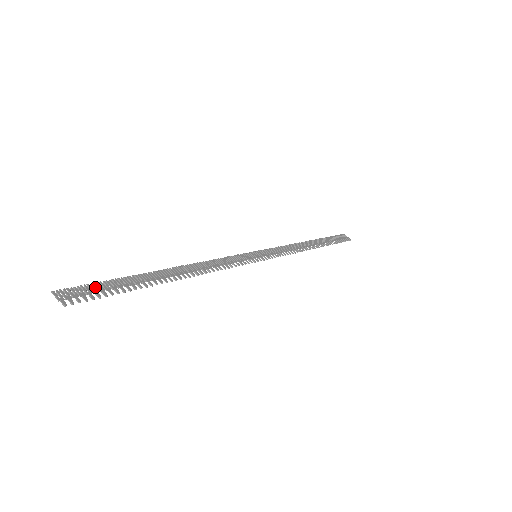
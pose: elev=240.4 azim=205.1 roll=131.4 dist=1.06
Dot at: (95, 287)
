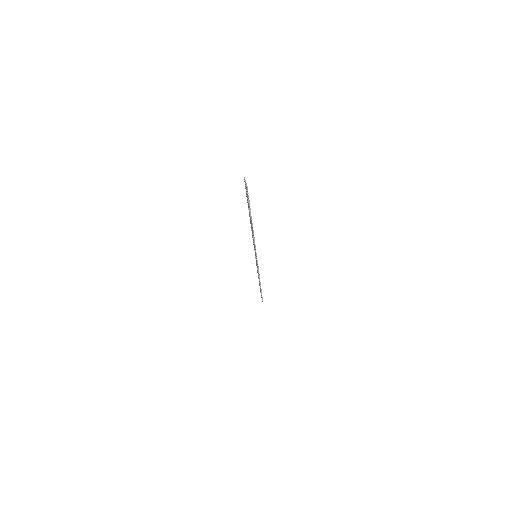
Dot at: occluded
